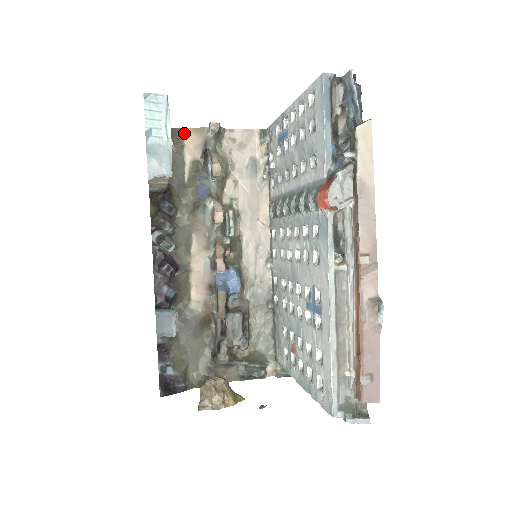
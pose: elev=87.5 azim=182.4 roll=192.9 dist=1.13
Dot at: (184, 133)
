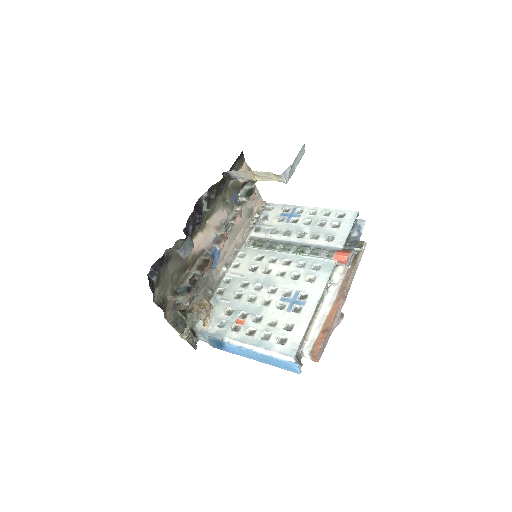
Dot at: (244, 163)
